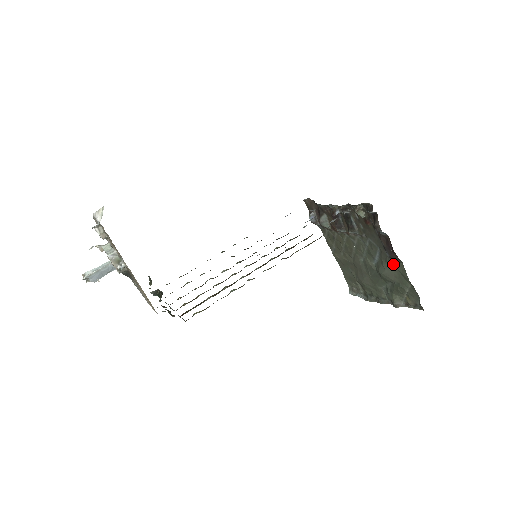
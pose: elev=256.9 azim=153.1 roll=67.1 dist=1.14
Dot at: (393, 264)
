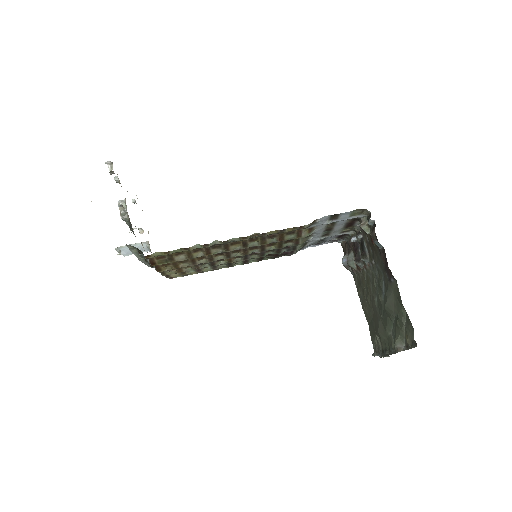
Dot at: (392, 288)
